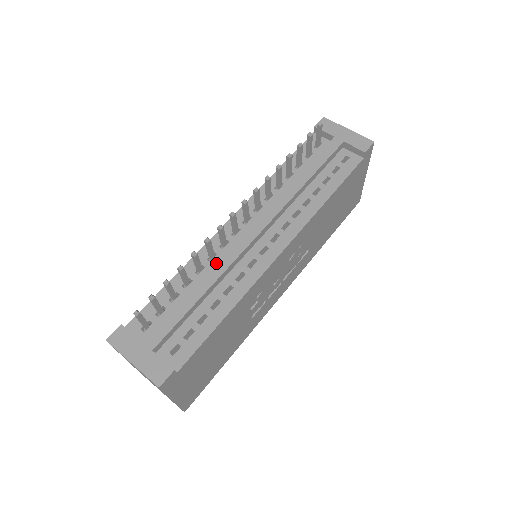
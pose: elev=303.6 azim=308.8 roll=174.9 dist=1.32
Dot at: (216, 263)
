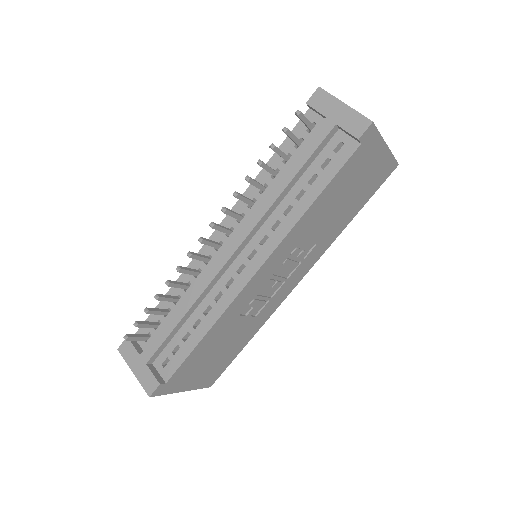
Dot at: (195, 284)
